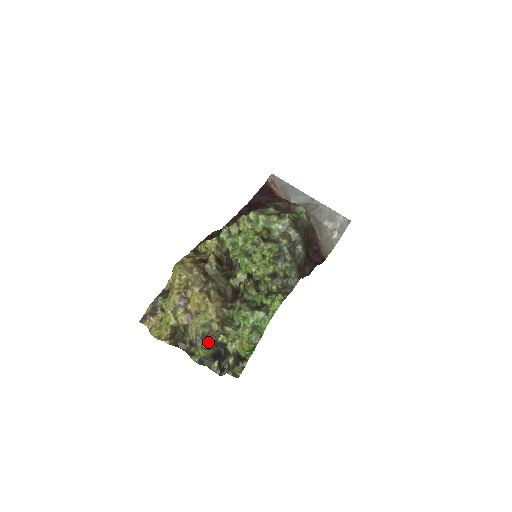
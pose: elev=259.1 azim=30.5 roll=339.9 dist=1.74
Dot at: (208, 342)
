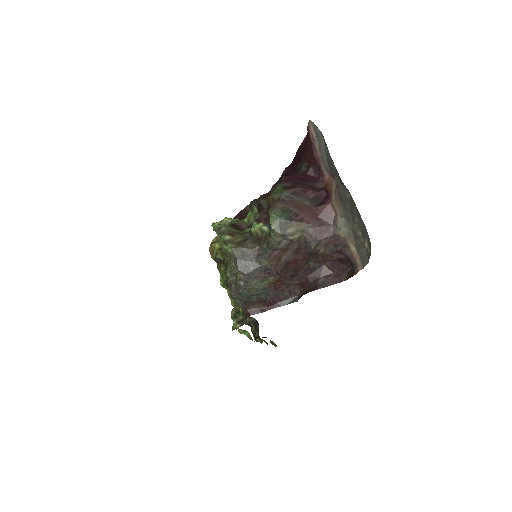
Dot at: occluded
